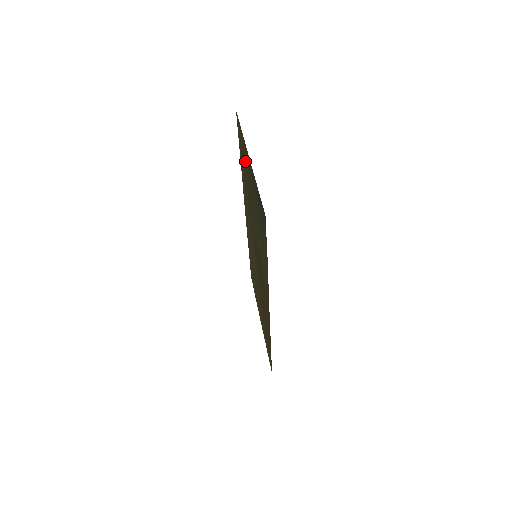
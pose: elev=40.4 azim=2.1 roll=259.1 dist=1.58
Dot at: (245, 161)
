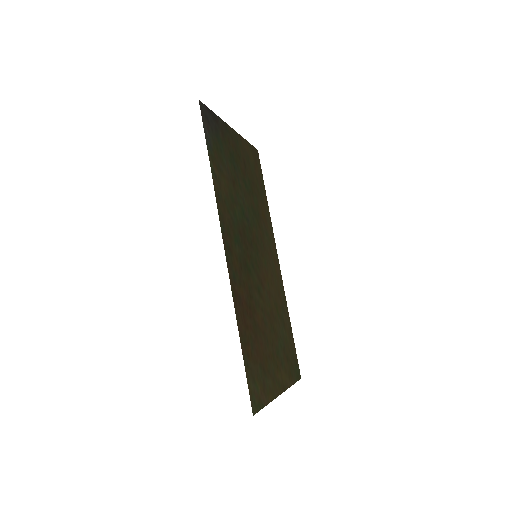
Dot at: (247, 161)
